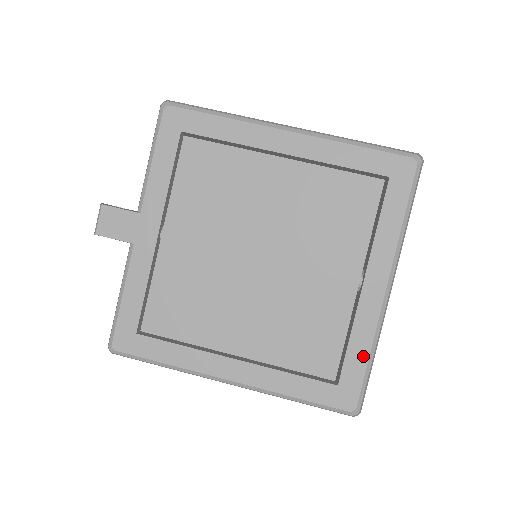
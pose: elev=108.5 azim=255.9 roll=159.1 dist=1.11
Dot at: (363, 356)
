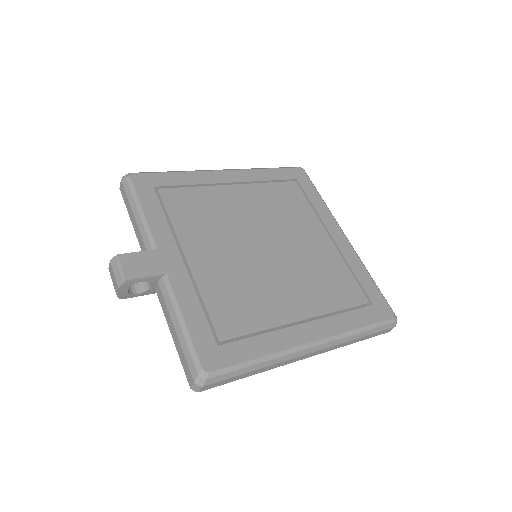
Dot at: (368, 279)
